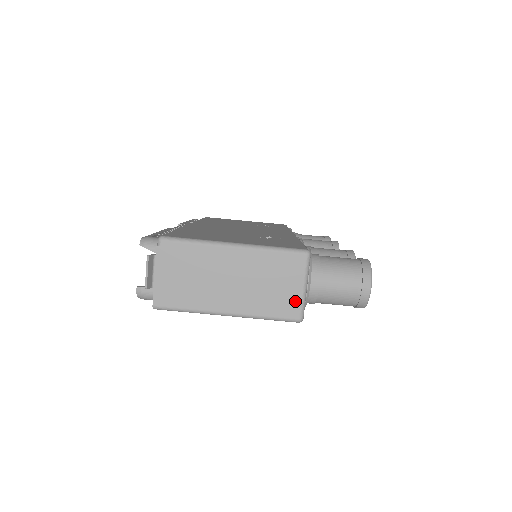
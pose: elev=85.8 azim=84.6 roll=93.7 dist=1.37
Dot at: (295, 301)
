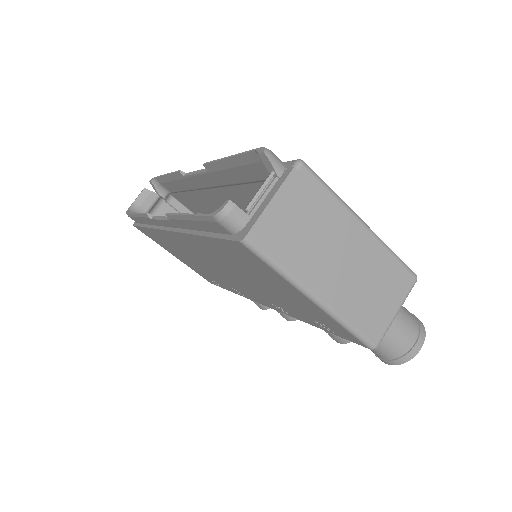
Dot at: (383, 323)
